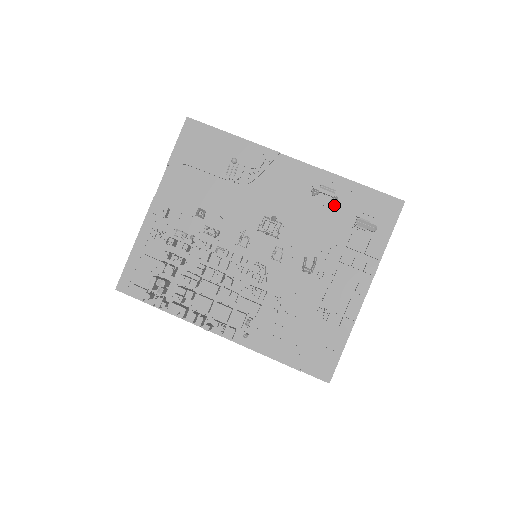
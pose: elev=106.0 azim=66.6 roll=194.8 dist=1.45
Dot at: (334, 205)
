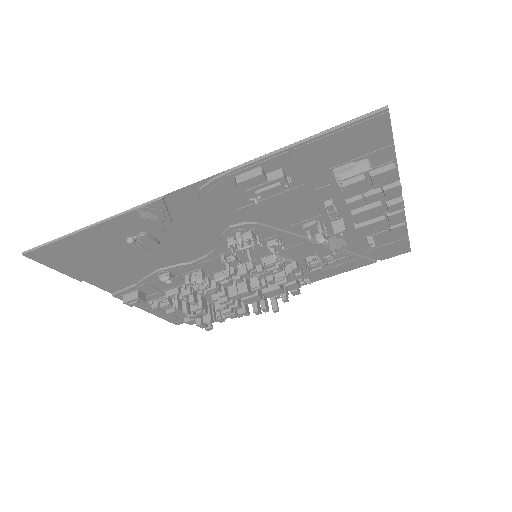
Dot at: occluded
